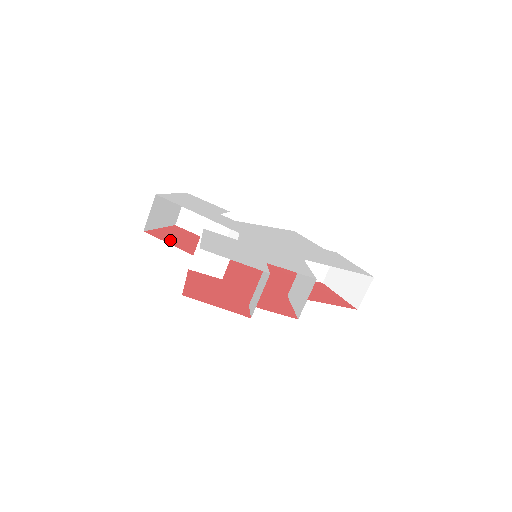
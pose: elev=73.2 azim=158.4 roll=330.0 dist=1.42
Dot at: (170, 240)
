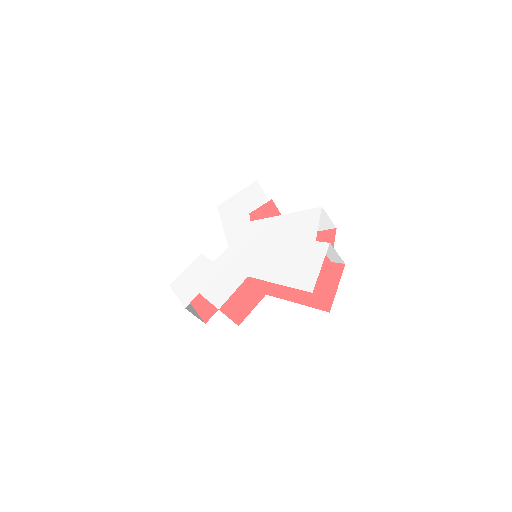
Dot at: occluded
